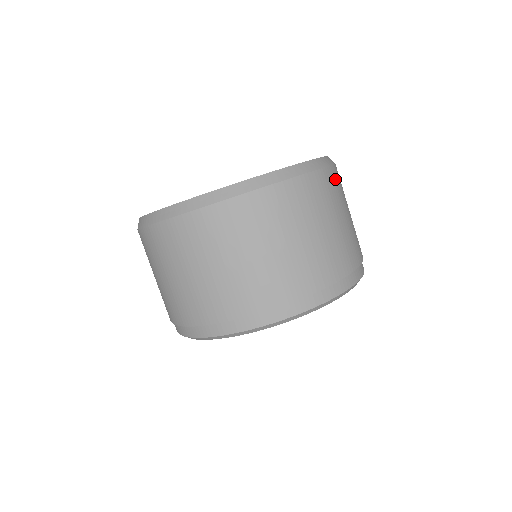
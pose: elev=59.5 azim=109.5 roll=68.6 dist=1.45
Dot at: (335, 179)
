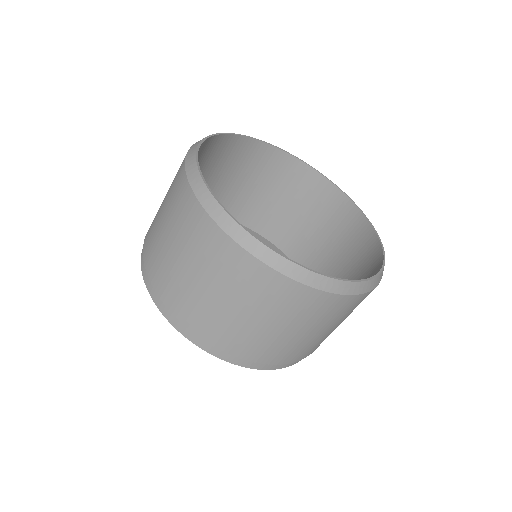
Dot at: occluded
